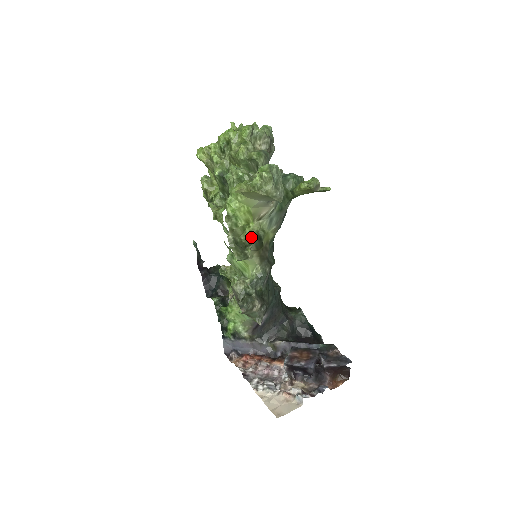
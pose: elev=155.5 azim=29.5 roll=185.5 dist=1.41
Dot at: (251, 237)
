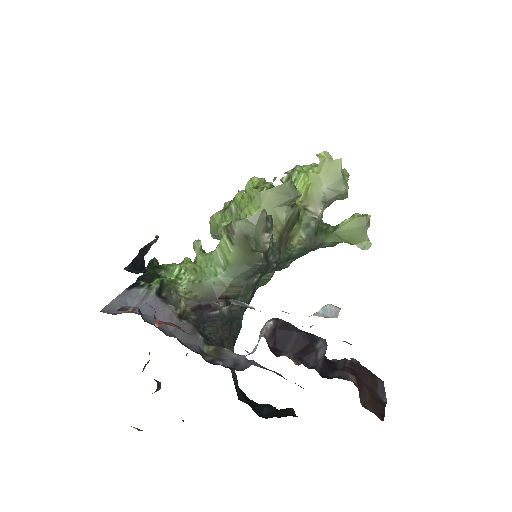
Dot at: (295, 203)
